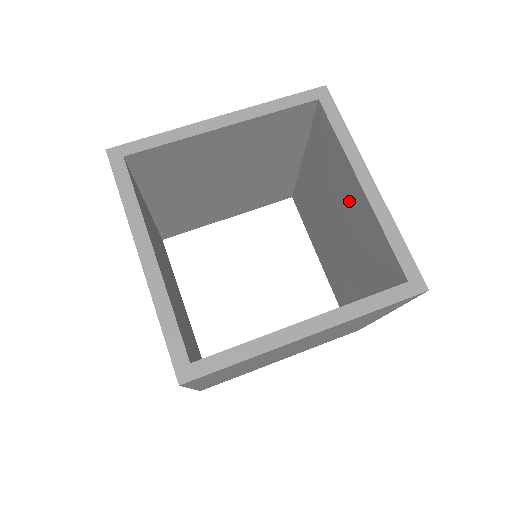
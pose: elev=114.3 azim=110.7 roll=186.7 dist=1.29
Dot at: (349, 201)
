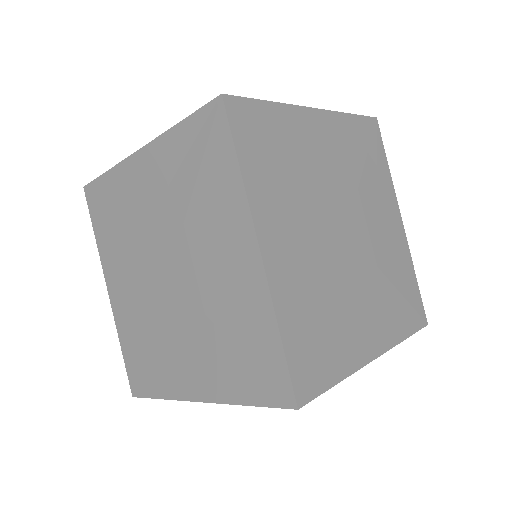
Dot at: occluded
